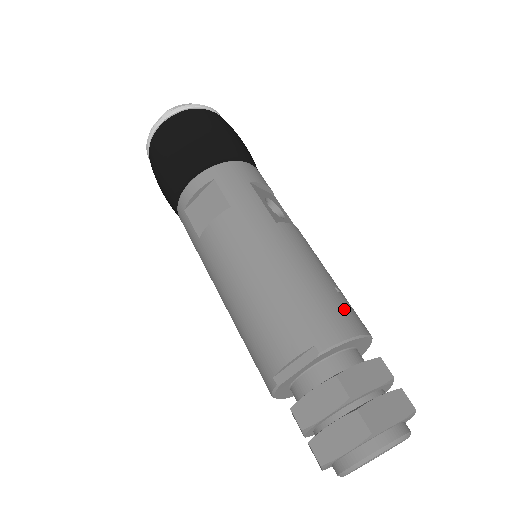
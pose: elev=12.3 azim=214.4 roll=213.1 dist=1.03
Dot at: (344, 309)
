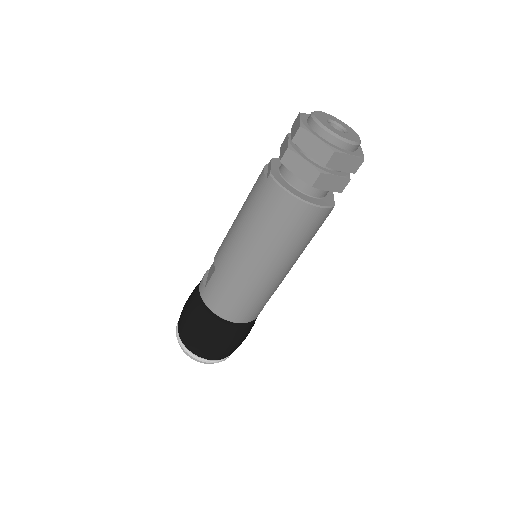
Dot at: occluded
